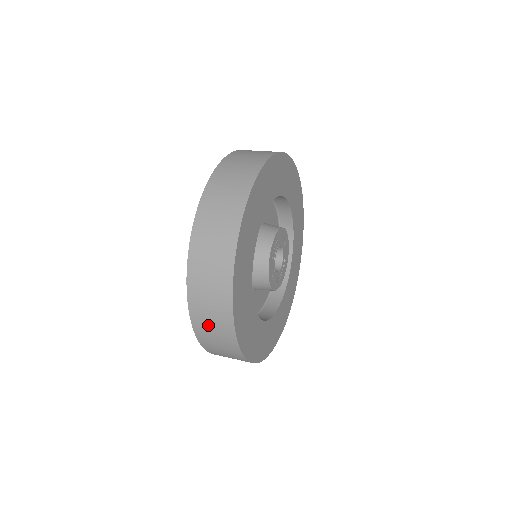
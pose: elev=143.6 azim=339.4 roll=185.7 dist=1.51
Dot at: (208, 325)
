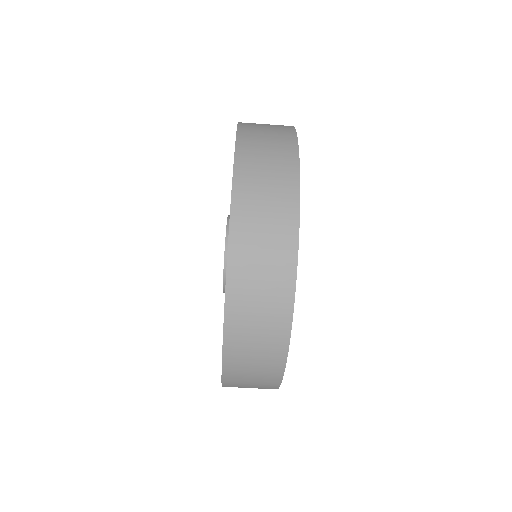
Dot at: (249, 349)
